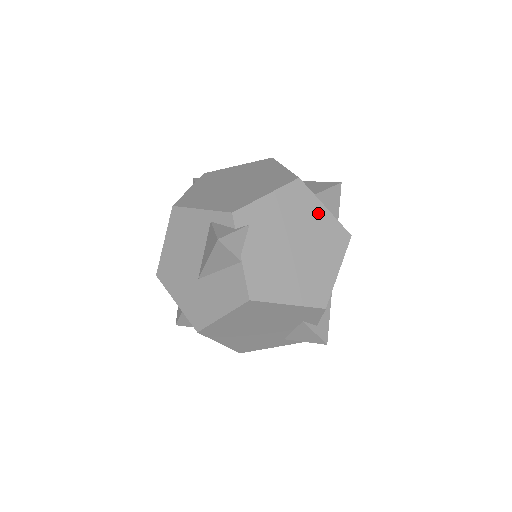
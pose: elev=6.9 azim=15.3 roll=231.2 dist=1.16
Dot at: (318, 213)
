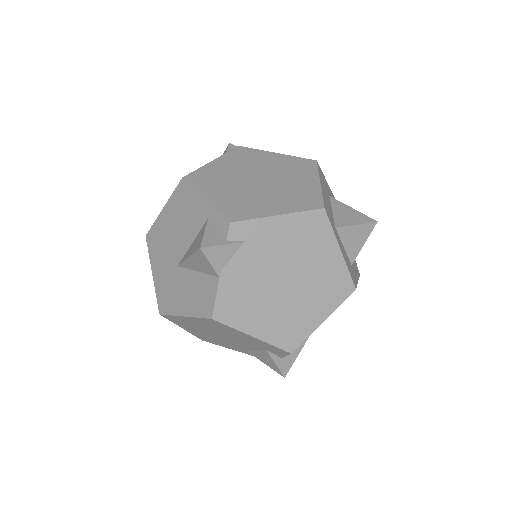
Dot at: (329, 253)
